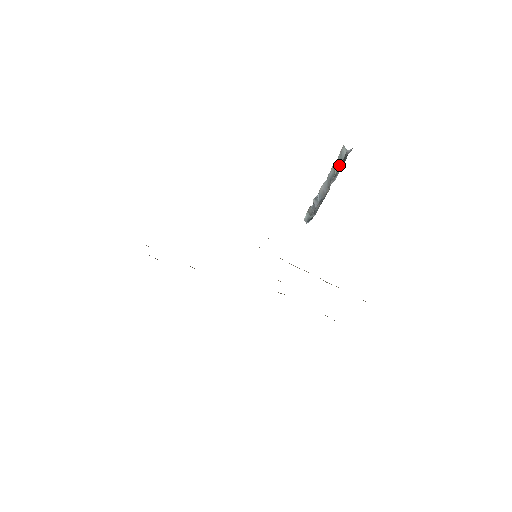
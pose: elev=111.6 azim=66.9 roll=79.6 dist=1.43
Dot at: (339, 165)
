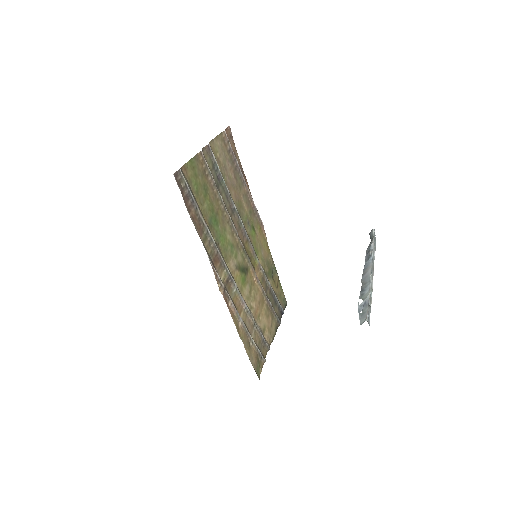
Dot at: (359, 309)
